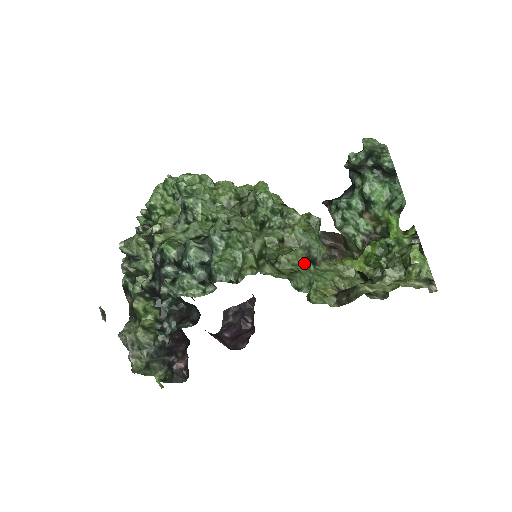
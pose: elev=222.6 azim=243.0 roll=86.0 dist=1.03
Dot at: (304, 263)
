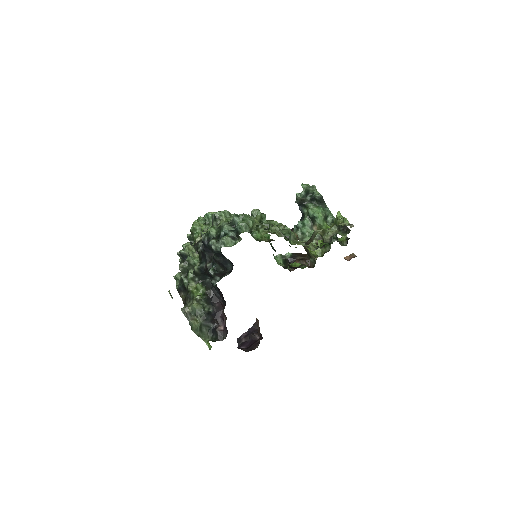
Dot at: (284, 228)
